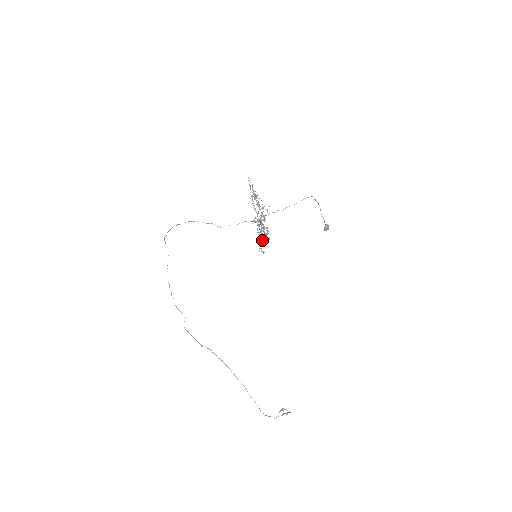
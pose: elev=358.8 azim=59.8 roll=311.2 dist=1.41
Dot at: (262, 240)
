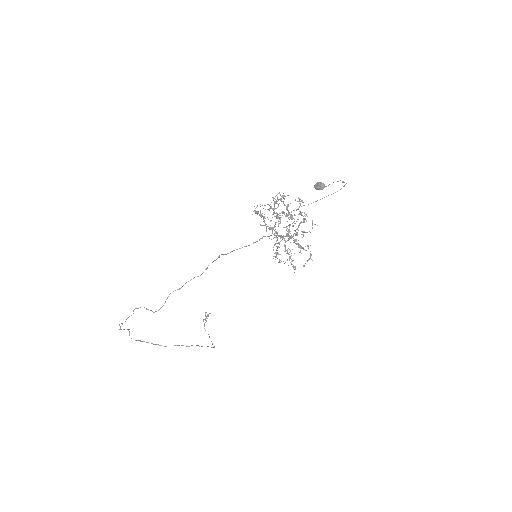
Dot at: occluded
